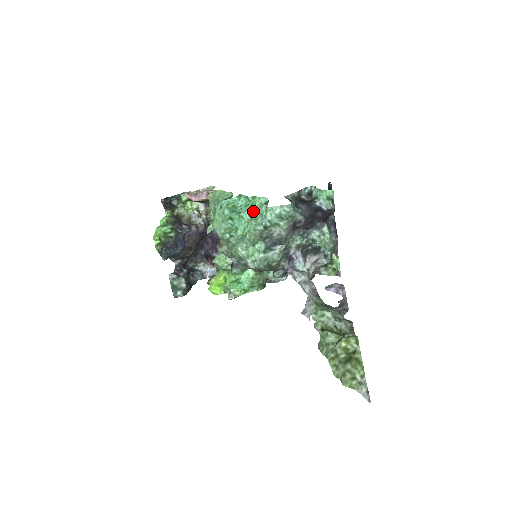
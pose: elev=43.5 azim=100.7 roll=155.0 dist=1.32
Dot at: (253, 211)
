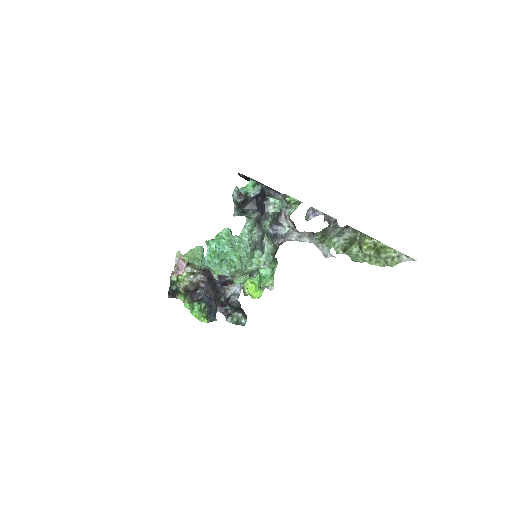
Dot at: (228, 243)
